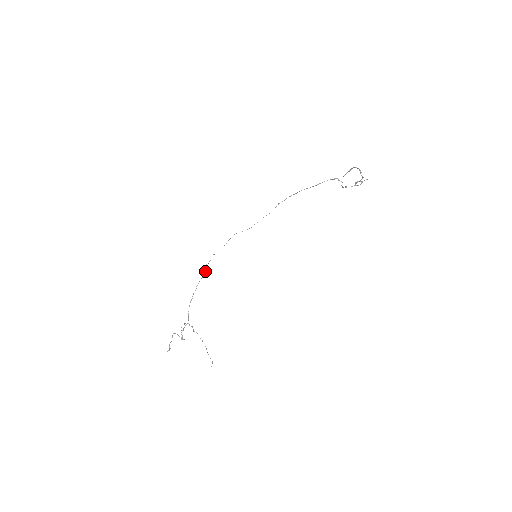
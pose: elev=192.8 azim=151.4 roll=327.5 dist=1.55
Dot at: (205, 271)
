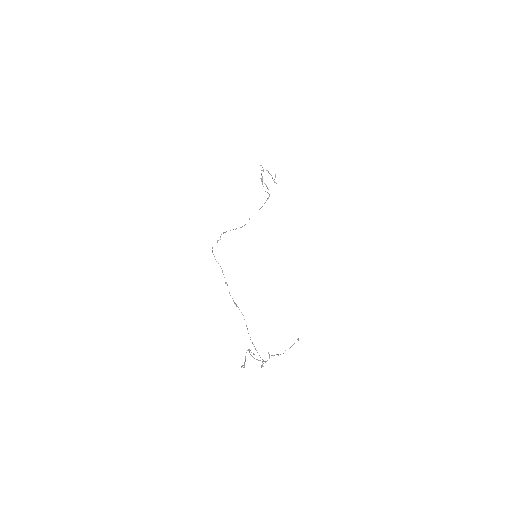
Dot at: occluded
